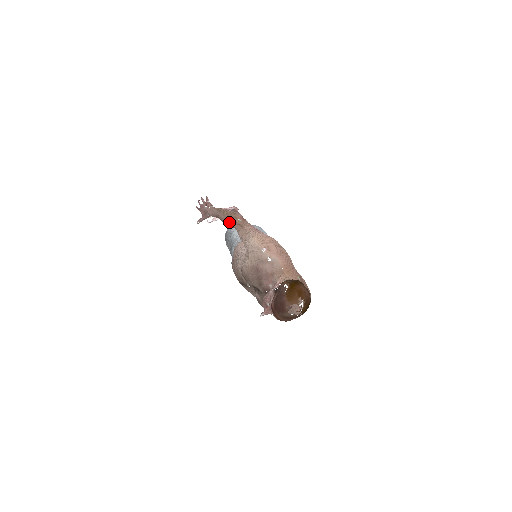
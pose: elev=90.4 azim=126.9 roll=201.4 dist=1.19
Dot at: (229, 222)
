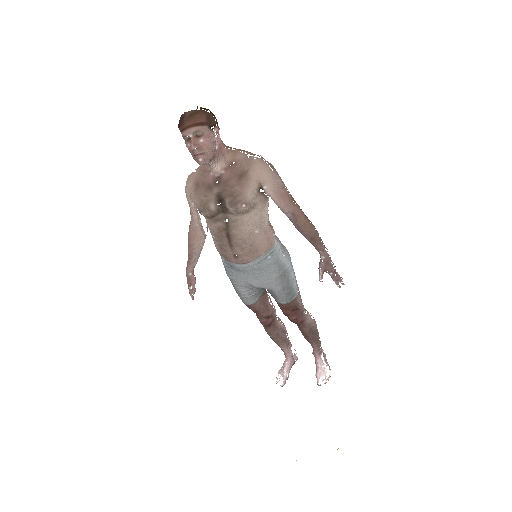
Dot at: (188, 236)
